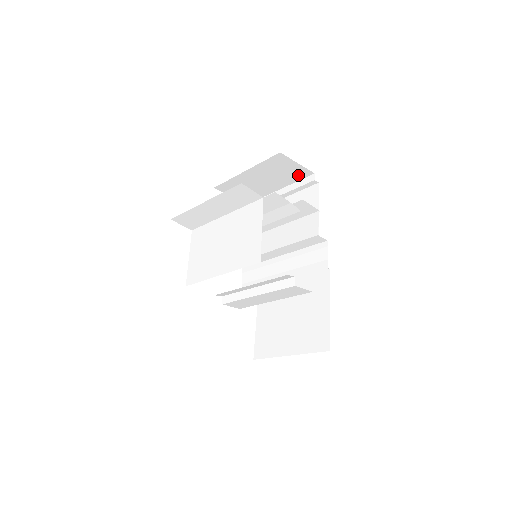
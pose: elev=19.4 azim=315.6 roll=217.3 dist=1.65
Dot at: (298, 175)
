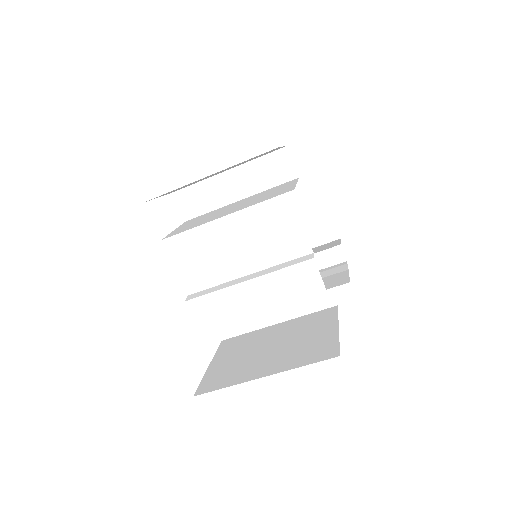
Dot at: occluded
